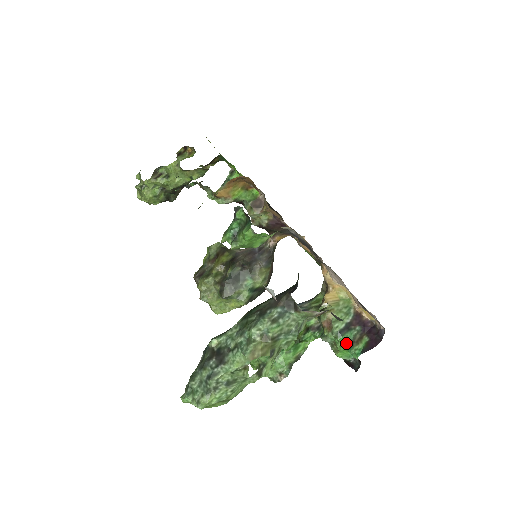
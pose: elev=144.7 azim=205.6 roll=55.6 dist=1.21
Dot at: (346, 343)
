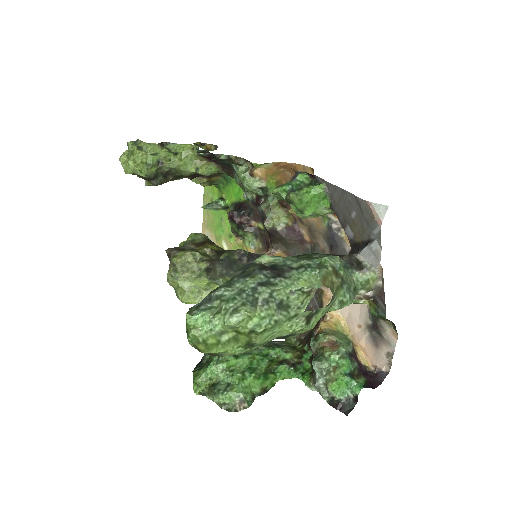
Dot at: (346, 372)
